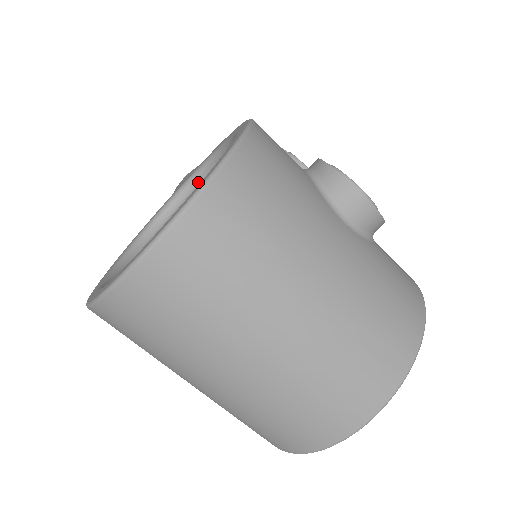
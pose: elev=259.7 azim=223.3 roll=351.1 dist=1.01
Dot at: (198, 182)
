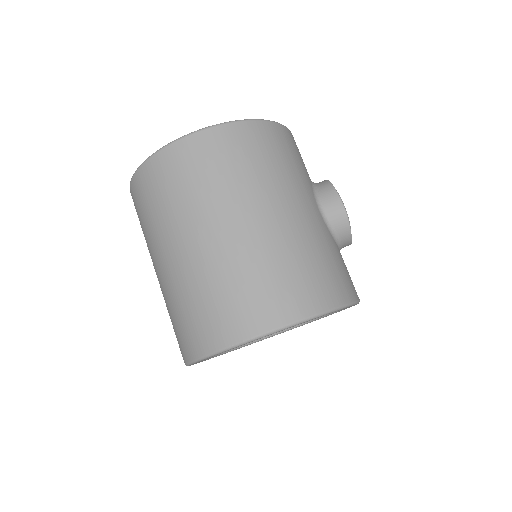
Dot at: occluded
